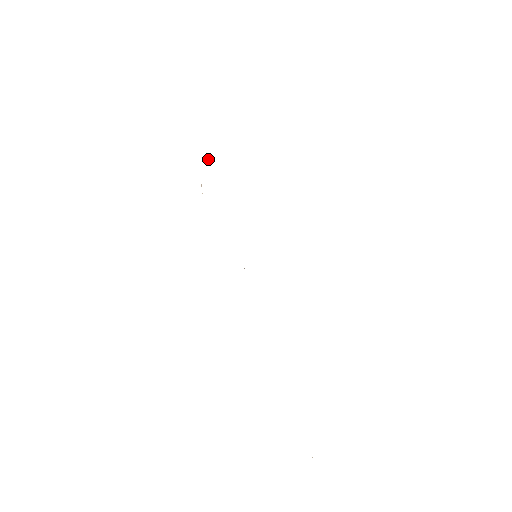
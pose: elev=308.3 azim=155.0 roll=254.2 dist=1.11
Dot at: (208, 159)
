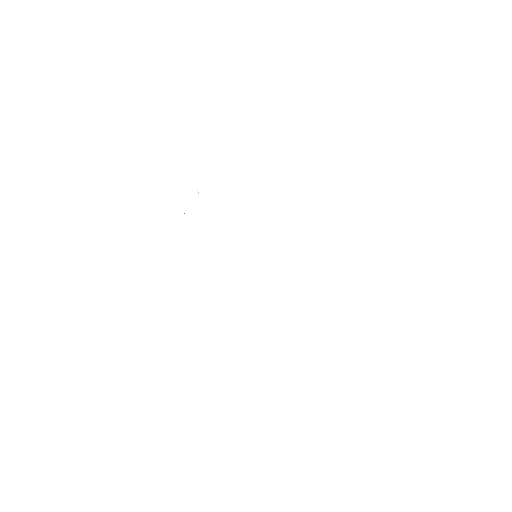
Dot at: occluded
